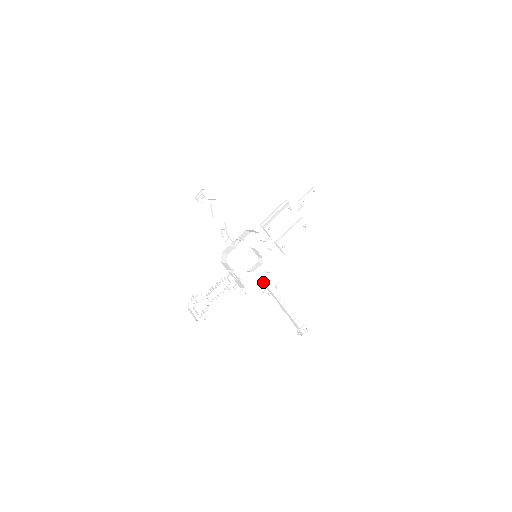
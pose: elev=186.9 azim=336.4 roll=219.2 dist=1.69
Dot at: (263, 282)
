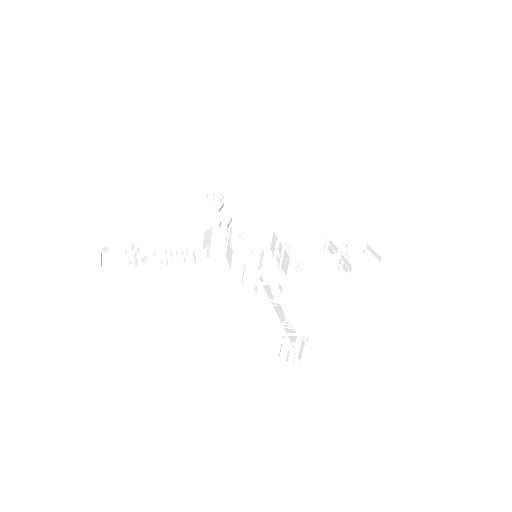
Dot at: occluded
